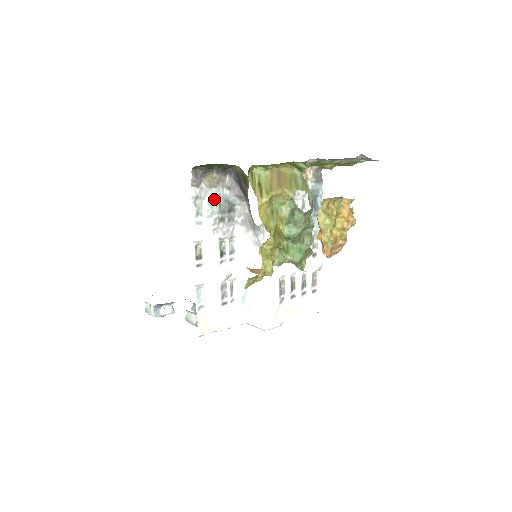
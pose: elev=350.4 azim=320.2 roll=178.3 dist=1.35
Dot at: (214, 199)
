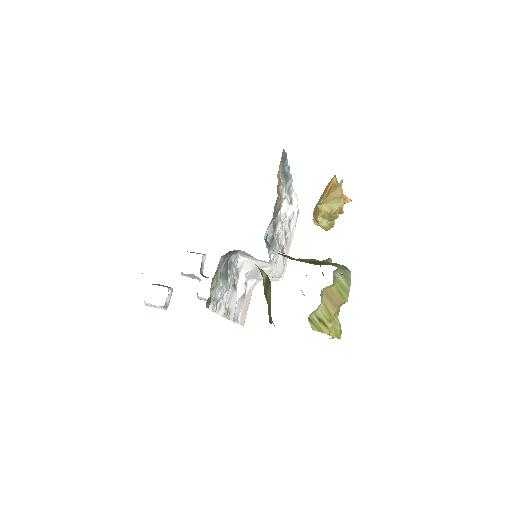
Dot at: (219, 282)
